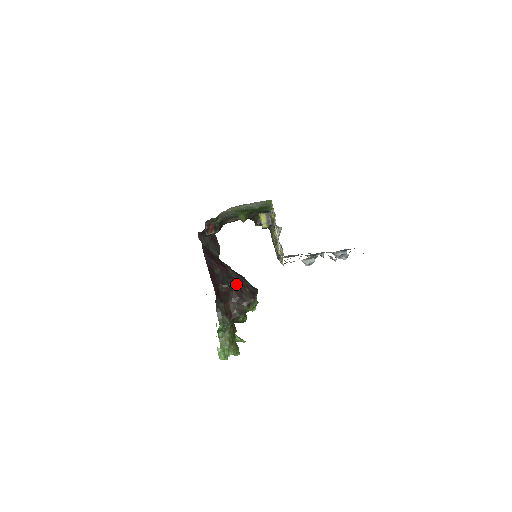
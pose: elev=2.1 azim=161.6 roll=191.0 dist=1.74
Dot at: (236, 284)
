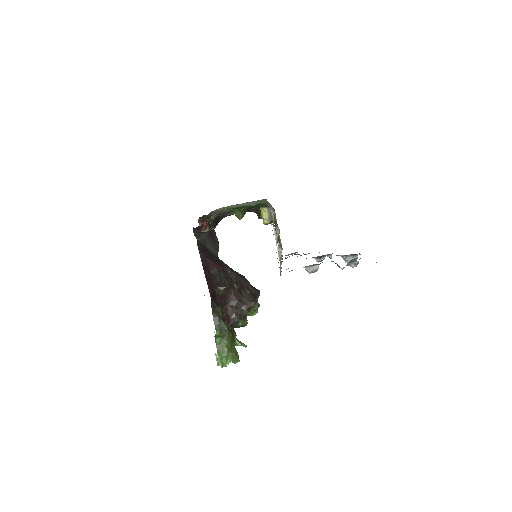
Dot at: (235, 285)
